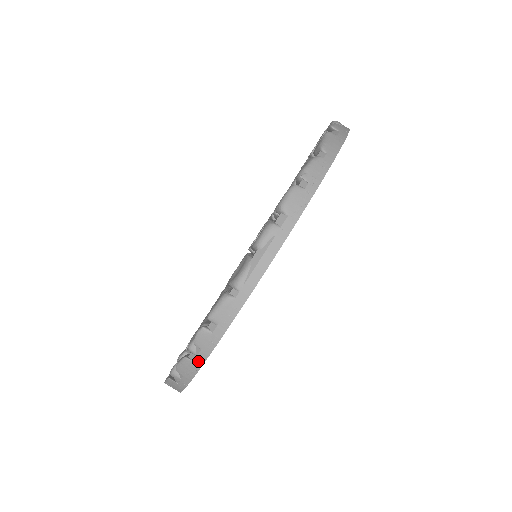
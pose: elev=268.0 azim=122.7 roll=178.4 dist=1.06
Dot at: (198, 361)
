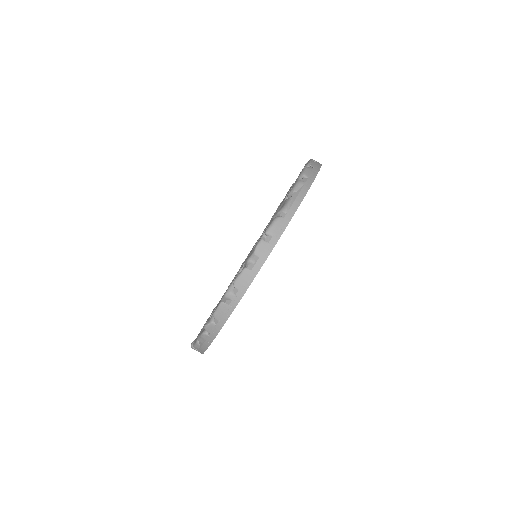
Dot at: (255, 269)
